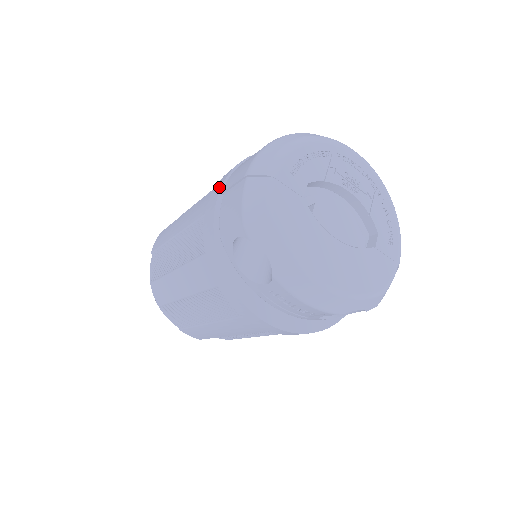
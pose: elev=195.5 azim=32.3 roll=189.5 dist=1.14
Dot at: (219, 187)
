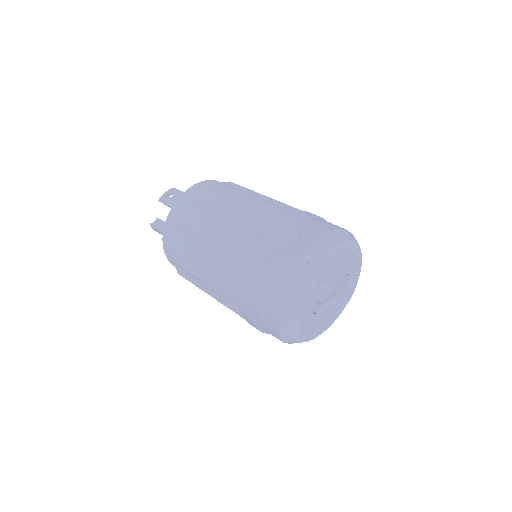
Dot at: (249, 304)
